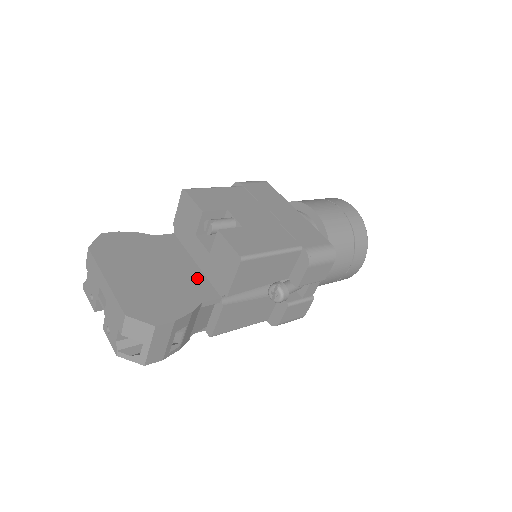
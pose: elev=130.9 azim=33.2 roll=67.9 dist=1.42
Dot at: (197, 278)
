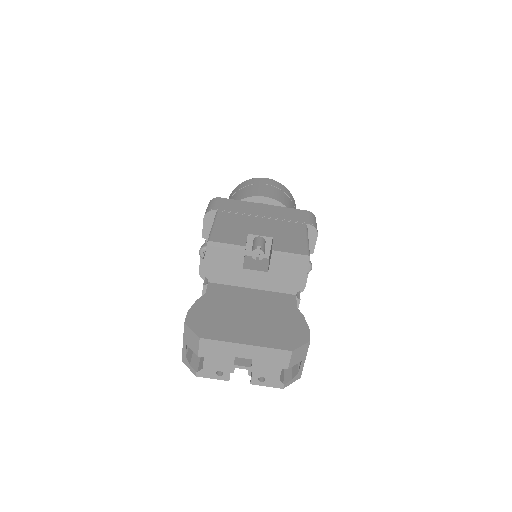
Dot at: (269, 296)
